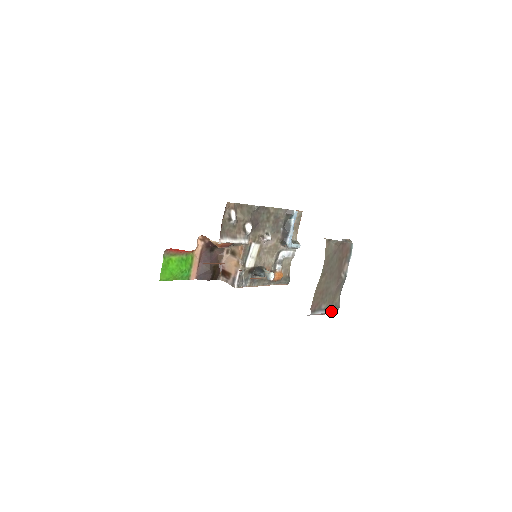
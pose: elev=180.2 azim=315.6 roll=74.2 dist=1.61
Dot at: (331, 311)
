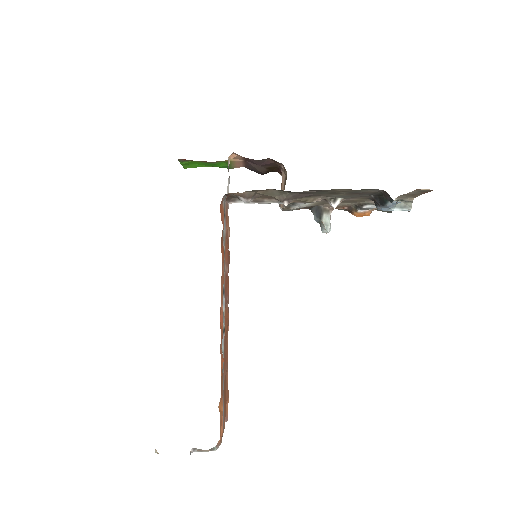
Dot at: occluded
